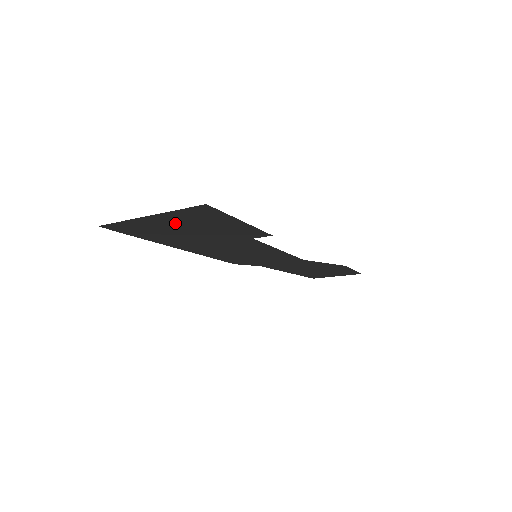
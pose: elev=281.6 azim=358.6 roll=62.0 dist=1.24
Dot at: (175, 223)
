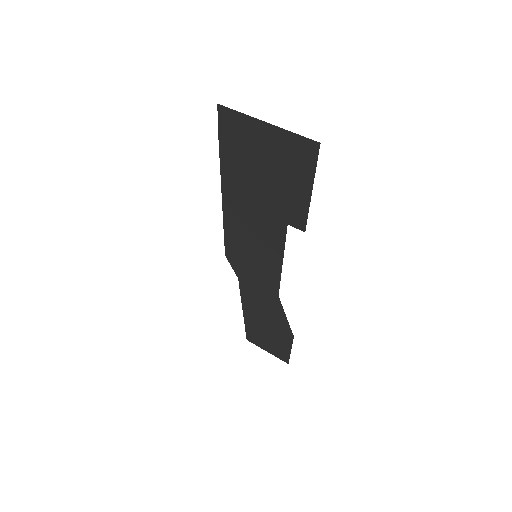
Dot at: (269, 150)
